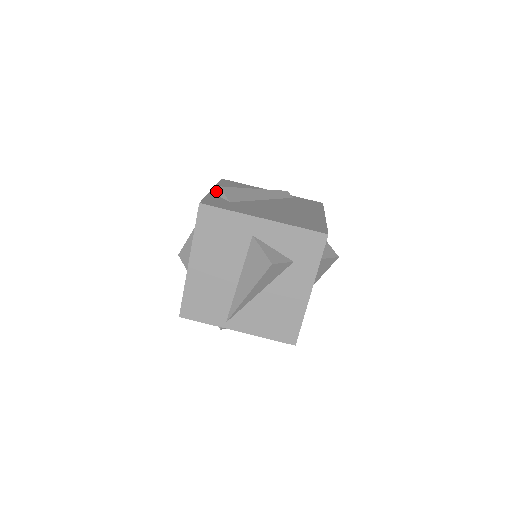
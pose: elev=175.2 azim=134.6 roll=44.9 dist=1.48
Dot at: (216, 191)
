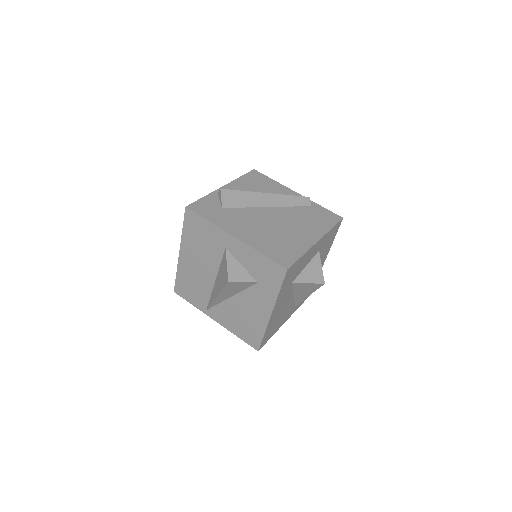
Dot at: (218, 192)
